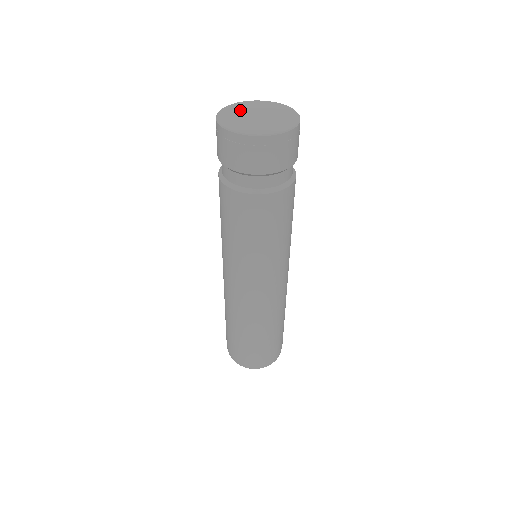
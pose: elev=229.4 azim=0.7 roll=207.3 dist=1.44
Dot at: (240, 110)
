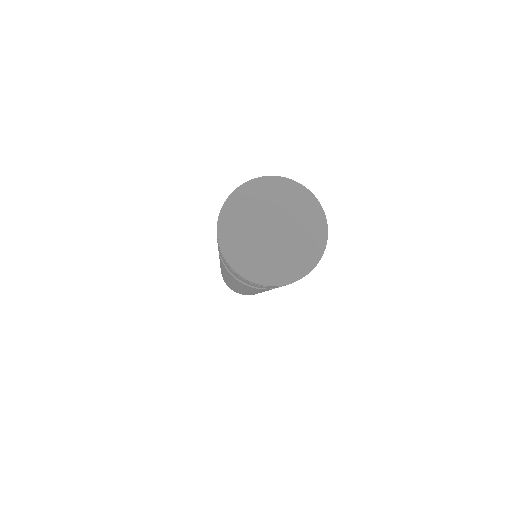
Dot at: (254, 206)
